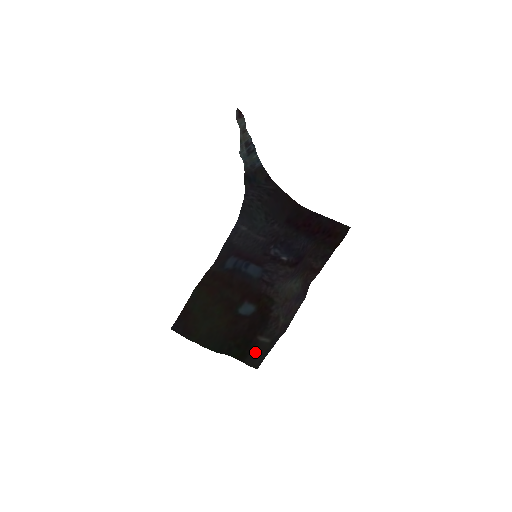
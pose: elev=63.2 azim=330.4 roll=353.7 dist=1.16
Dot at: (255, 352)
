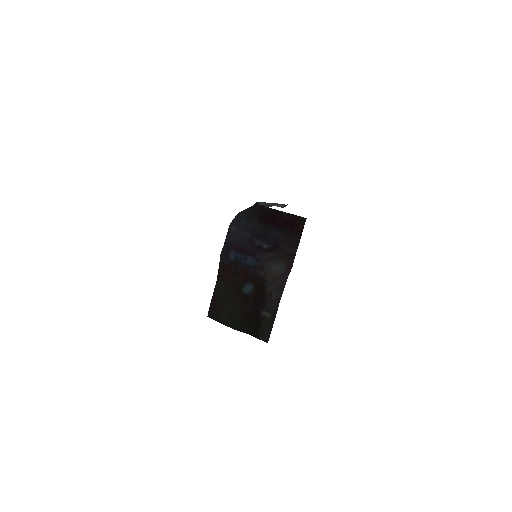
Dot at: (263, 327)
